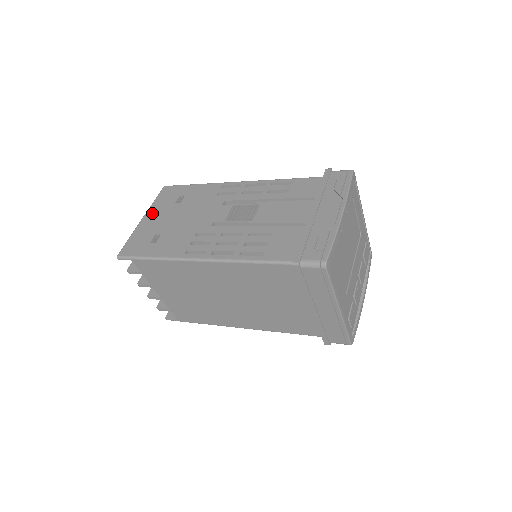
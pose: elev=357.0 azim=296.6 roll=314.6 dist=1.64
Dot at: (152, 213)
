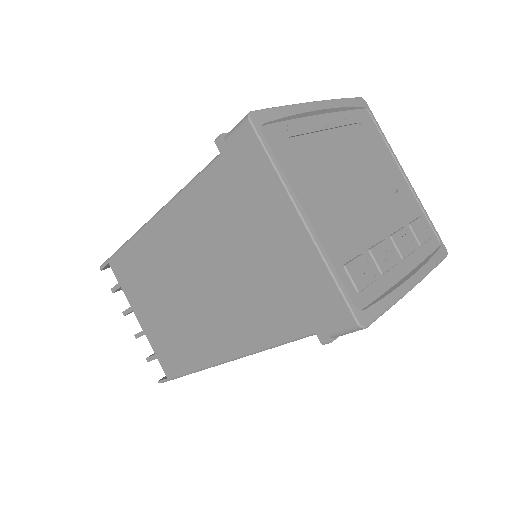
Dot at: occluded
